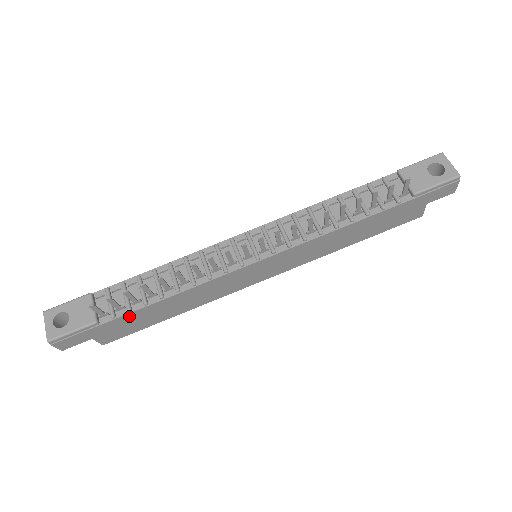
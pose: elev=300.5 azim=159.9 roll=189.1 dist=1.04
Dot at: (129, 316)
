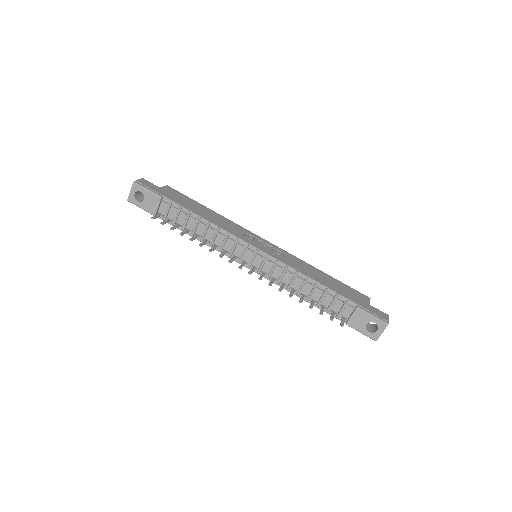
Dot at: occluded
